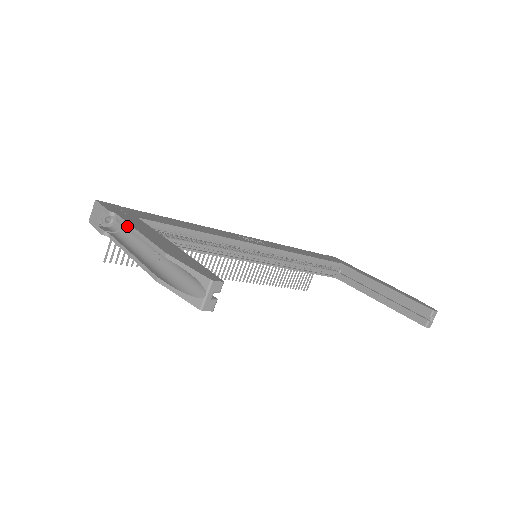
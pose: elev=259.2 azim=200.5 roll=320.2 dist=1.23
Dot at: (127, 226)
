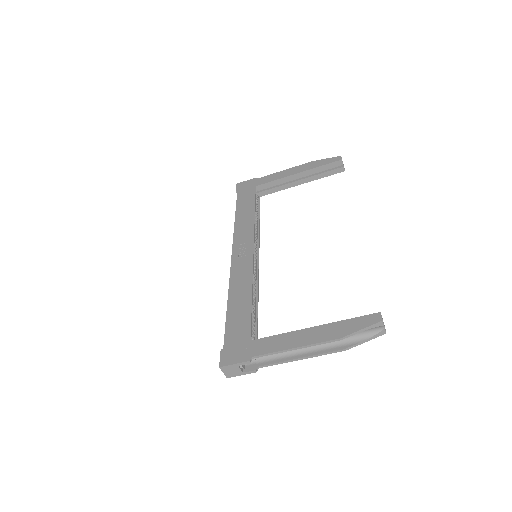
Dot at: occluded
